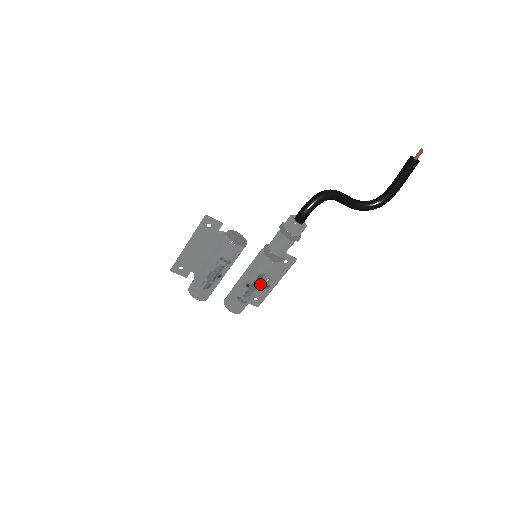
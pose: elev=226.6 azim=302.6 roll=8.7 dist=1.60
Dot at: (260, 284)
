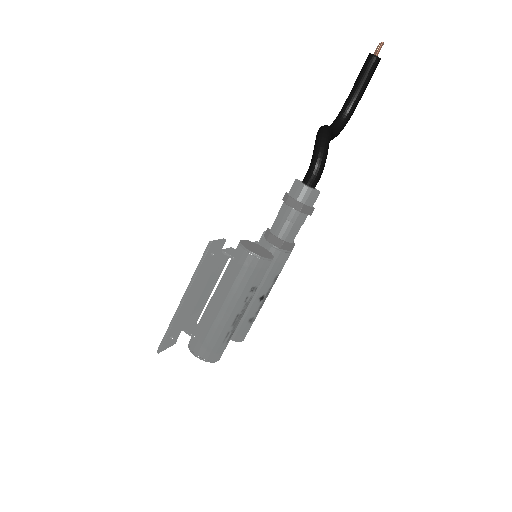
Dot at: occluded
